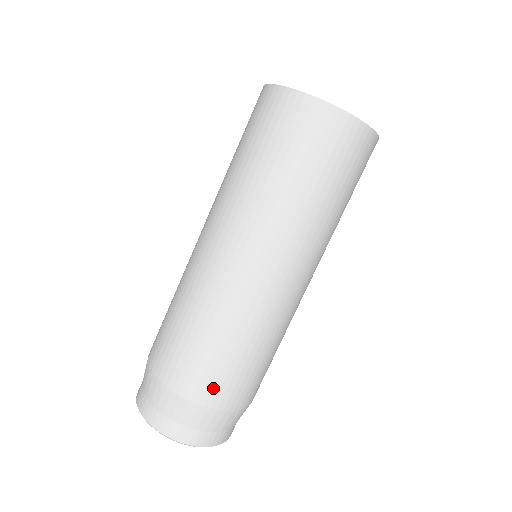
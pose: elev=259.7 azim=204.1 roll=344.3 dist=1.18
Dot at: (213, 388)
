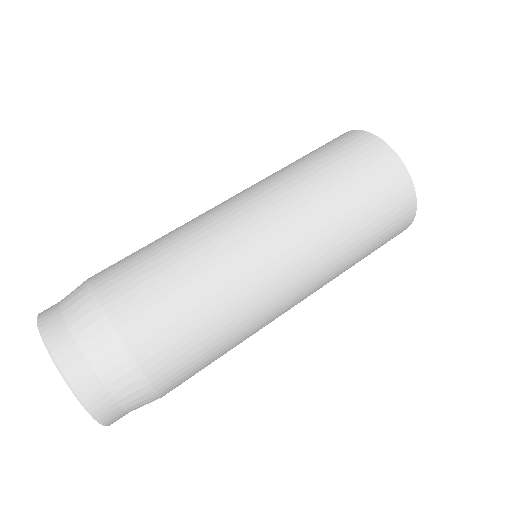
Dot at: (166, 357)
